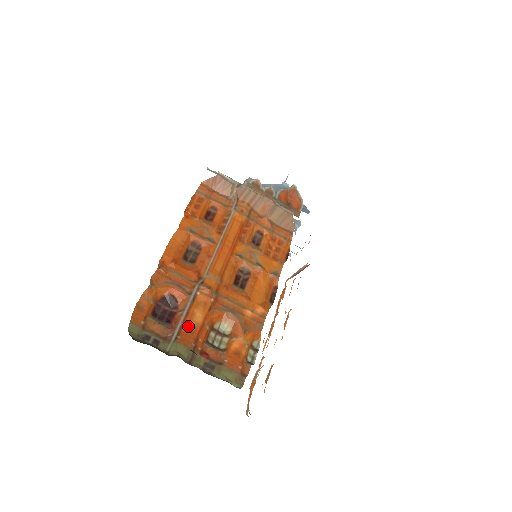
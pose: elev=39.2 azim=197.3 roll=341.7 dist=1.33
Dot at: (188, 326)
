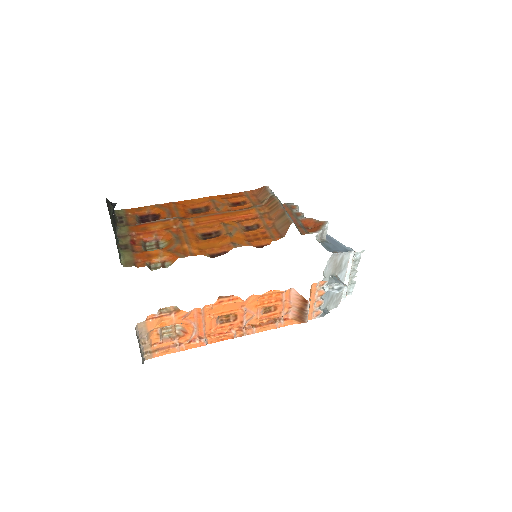
Dot at: (145, 227)
